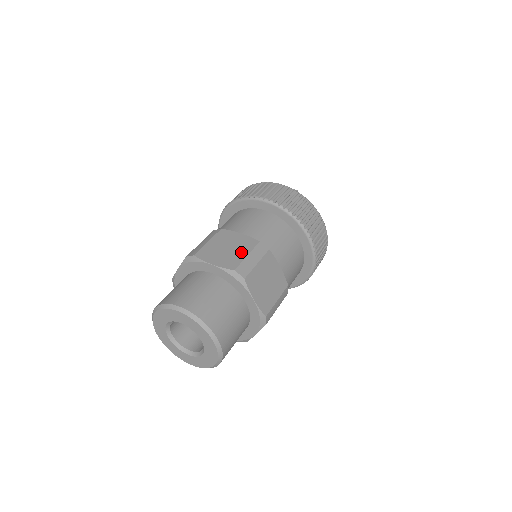
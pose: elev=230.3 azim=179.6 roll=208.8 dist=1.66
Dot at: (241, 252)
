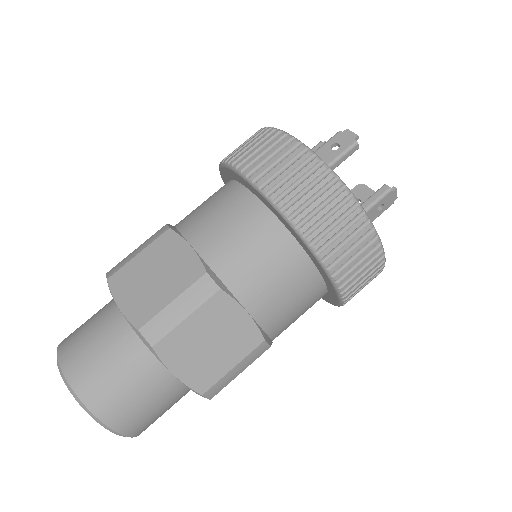
Dot at: (167, 291)
